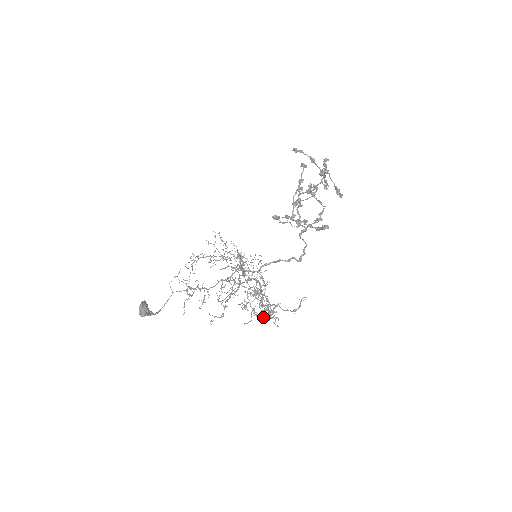
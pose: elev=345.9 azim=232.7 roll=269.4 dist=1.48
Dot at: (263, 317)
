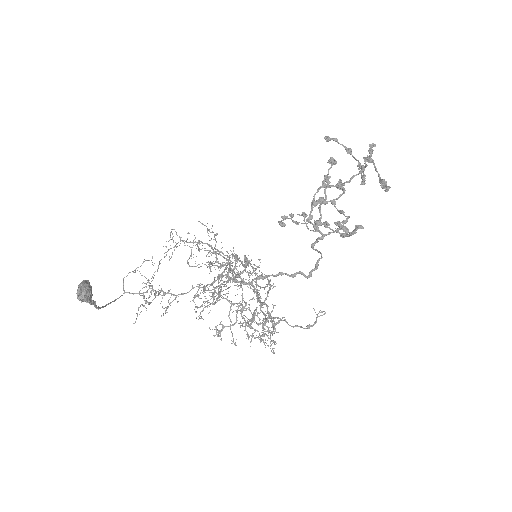
Dot at: occluded
